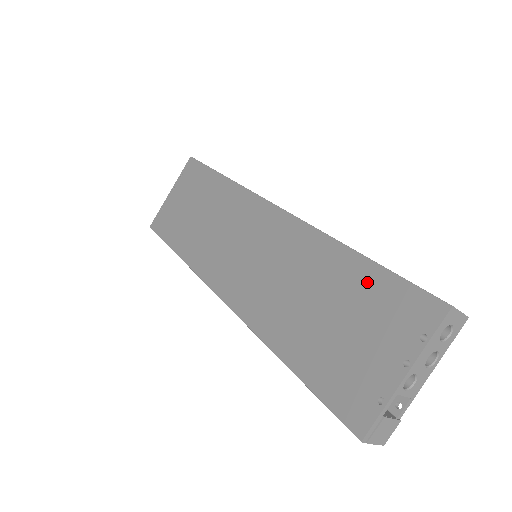
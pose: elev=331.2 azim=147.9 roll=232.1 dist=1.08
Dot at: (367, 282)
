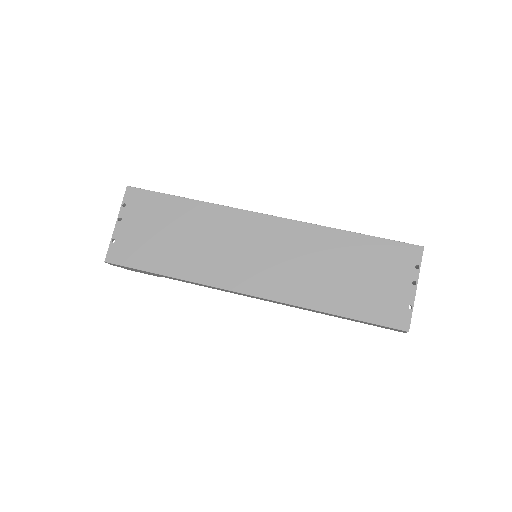
Dot at: (370, 248)
